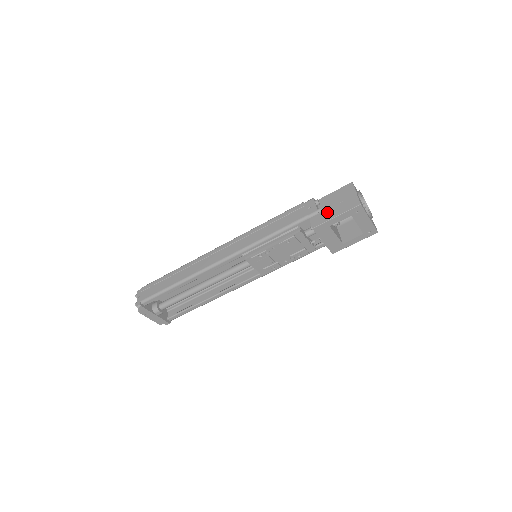
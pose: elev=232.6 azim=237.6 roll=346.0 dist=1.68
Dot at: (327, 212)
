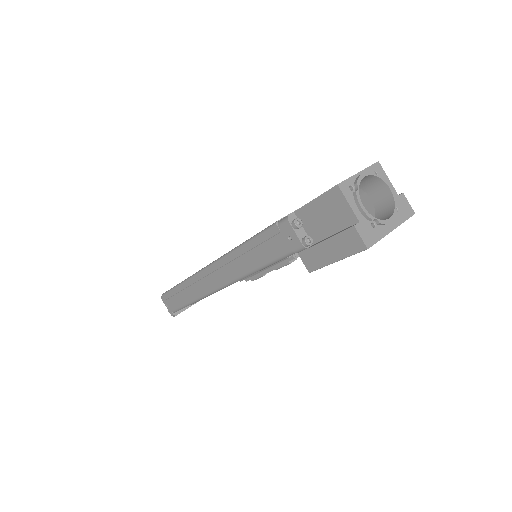
Dot at: (319, 250)
